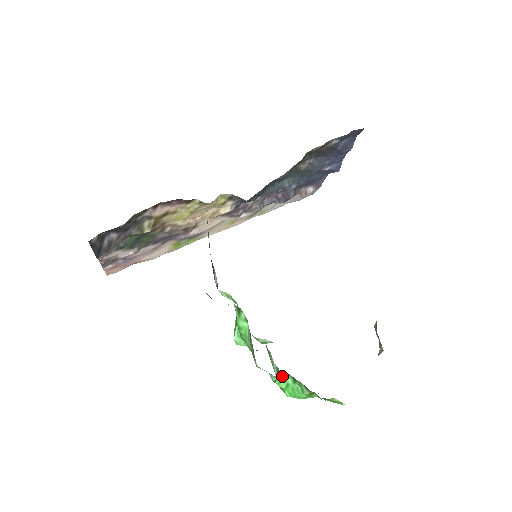
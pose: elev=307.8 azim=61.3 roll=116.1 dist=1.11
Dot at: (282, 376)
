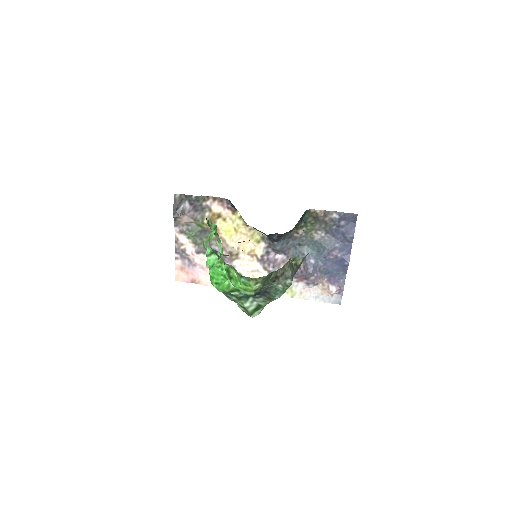
Dot at: (213, 256)
